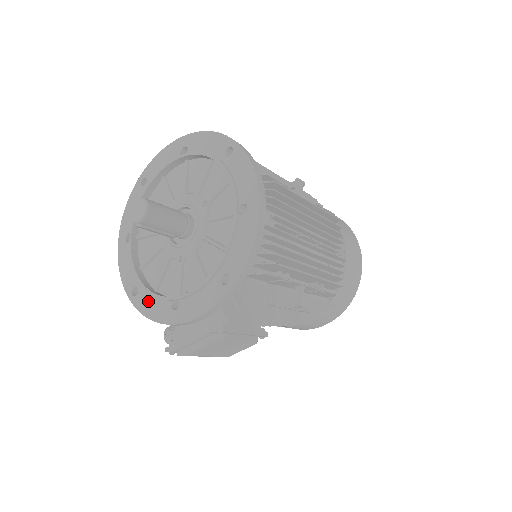
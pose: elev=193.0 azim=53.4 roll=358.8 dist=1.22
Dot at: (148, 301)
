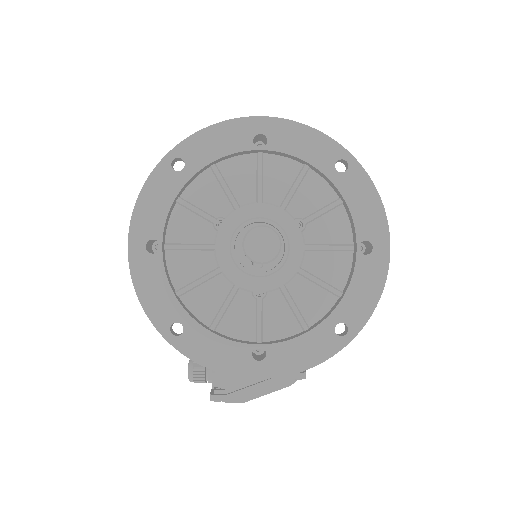
Dot at: (206, 345)
